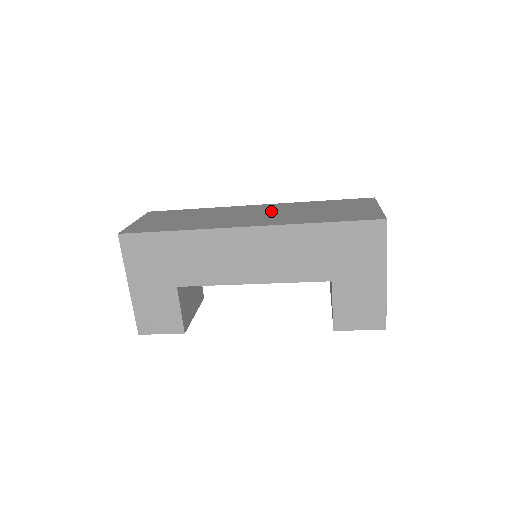
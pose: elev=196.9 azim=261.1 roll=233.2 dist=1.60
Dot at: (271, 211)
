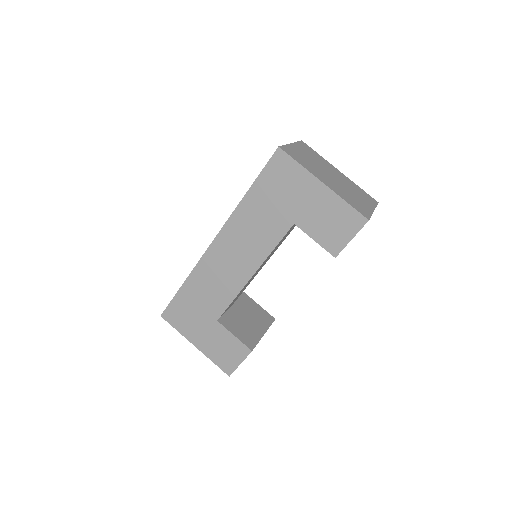
Dot at: occluded
